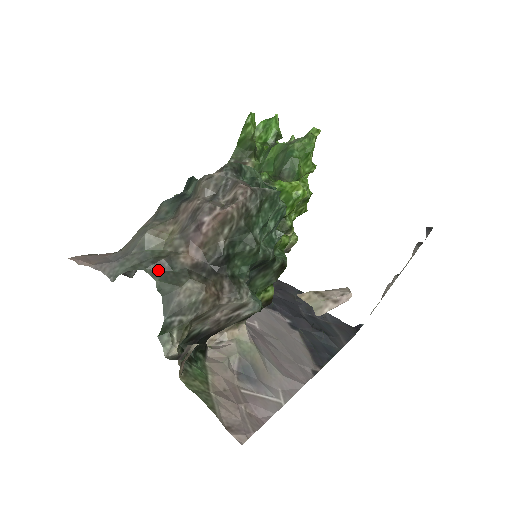
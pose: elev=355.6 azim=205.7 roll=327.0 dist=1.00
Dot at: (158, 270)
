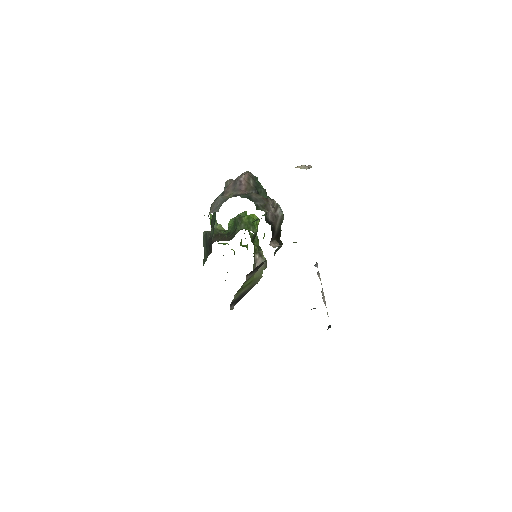
Dot at: (236, 196)
